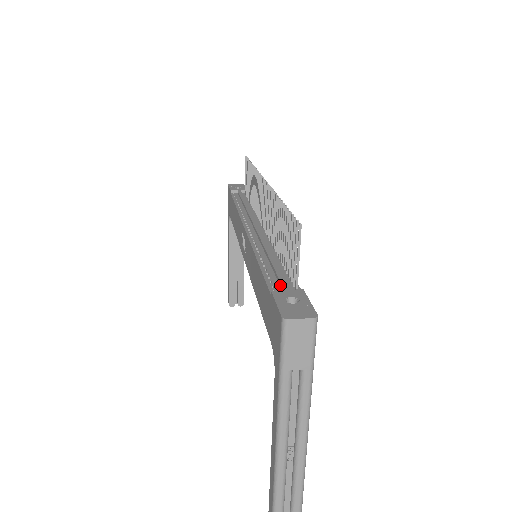
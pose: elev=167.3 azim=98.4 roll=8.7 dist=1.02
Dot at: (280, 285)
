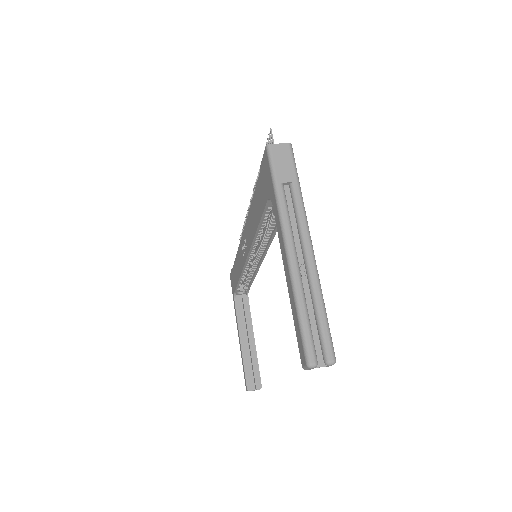
Dot at: occluded
